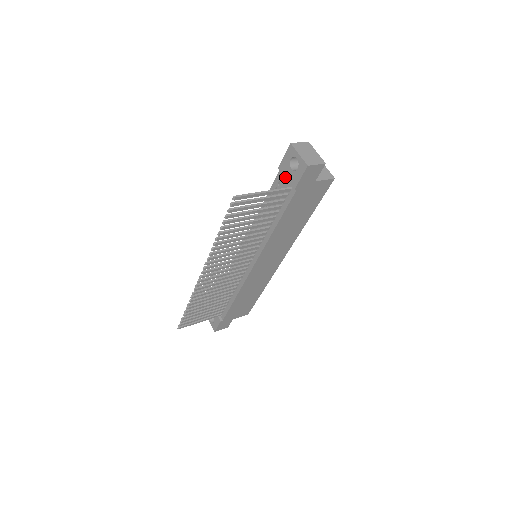
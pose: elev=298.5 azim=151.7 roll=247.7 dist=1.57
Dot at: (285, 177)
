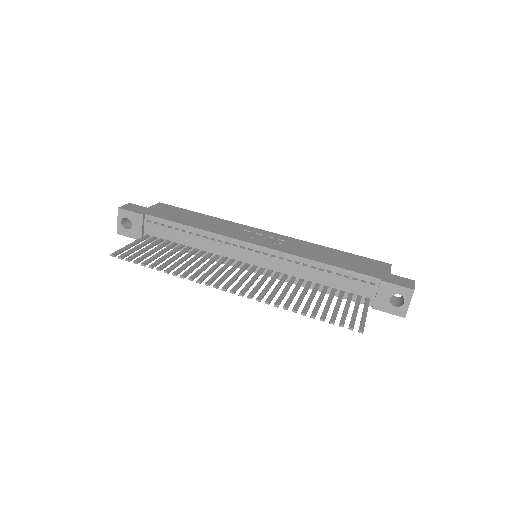
Dot at: (378, 293)
